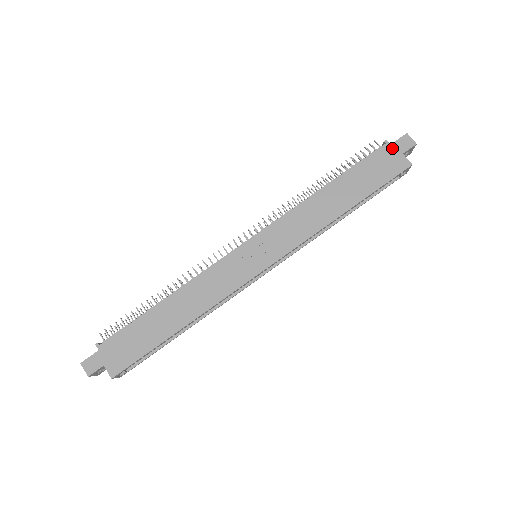
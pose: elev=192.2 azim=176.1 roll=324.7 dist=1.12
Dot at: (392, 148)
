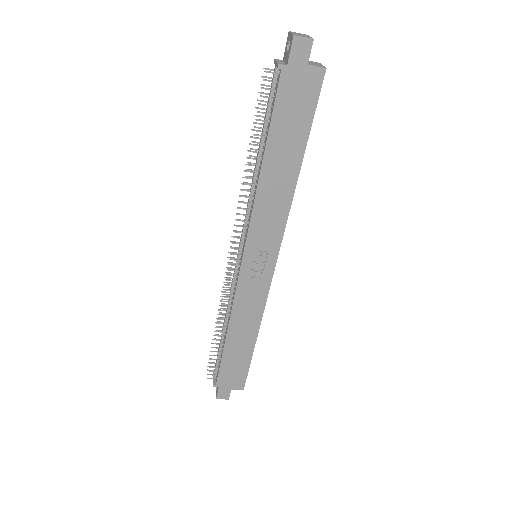
Dot at: (292, 69)
